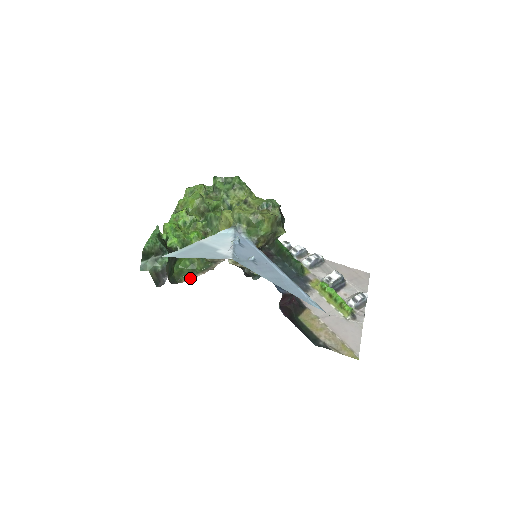
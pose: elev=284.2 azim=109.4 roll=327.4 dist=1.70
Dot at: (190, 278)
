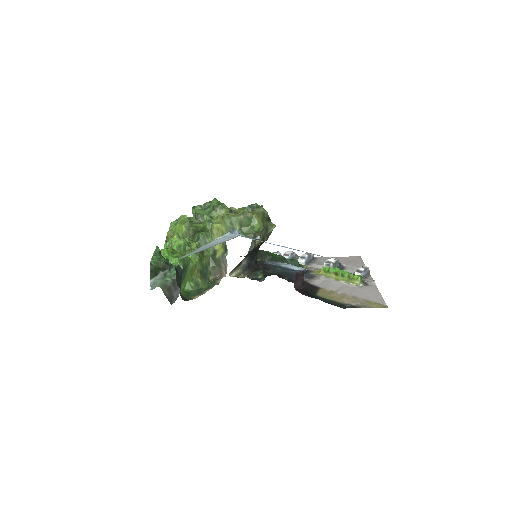
Dot at: (199, 295)
